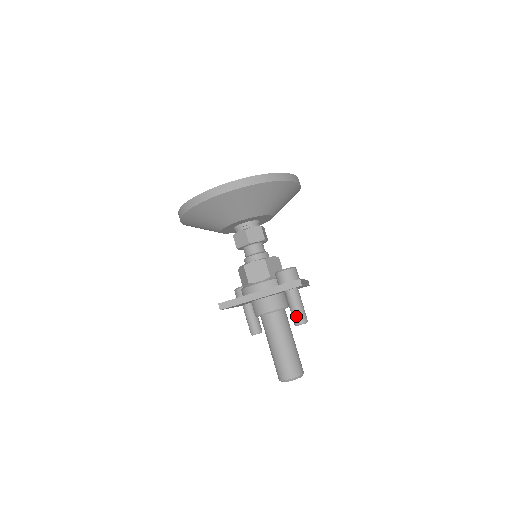
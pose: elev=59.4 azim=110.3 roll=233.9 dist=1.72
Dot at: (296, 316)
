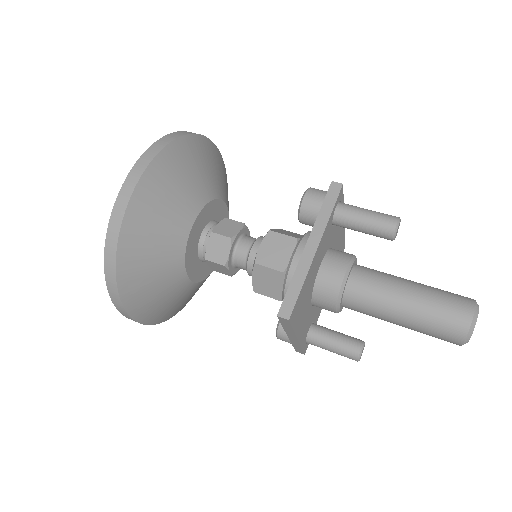
Dot at: (380, 223)
